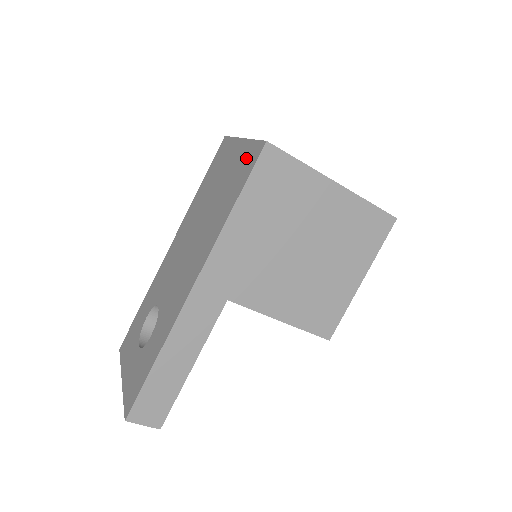
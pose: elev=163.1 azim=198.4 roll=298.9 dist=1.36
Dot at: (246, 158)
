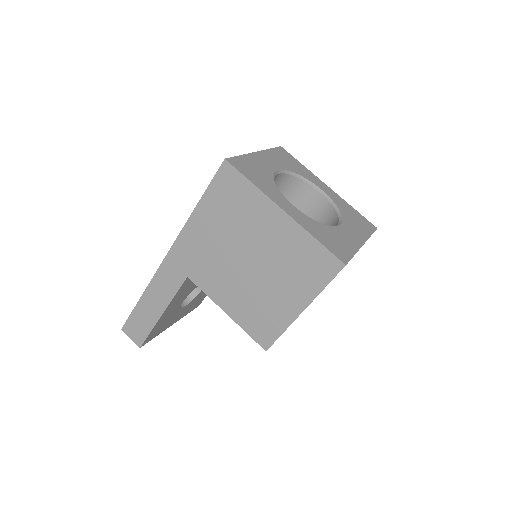
Dot at: occluded
